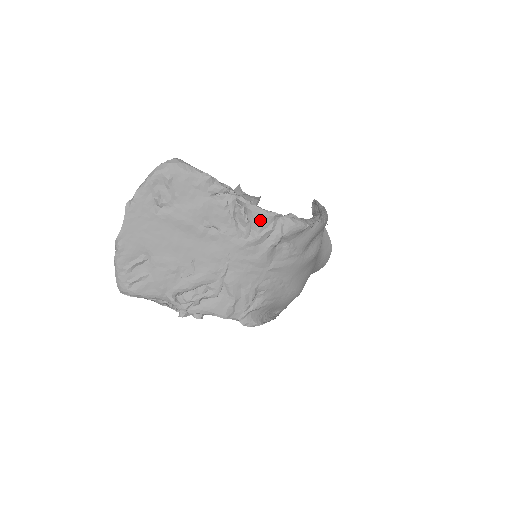
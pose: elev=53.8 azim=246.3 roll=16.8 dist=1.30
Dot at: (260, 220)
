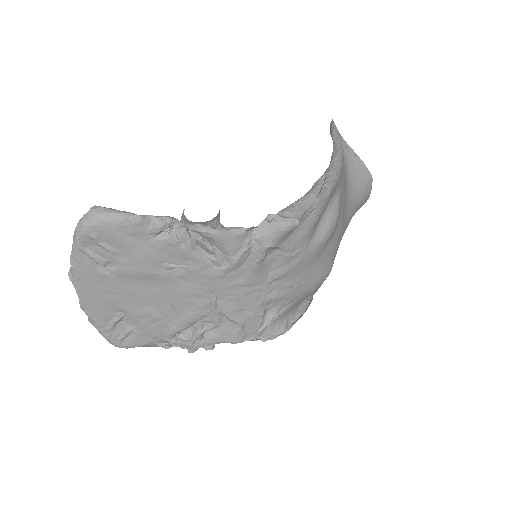
Dot at: (228, 243)
